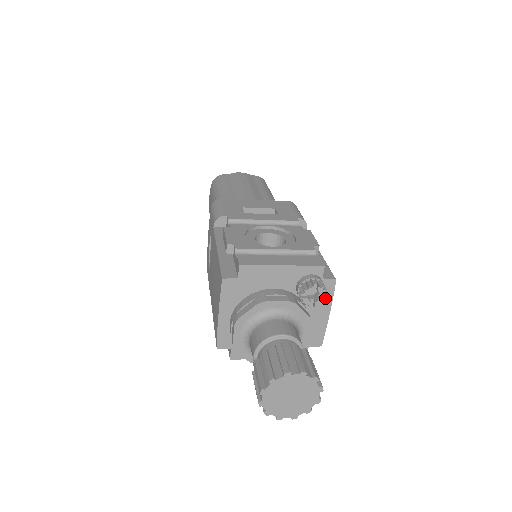
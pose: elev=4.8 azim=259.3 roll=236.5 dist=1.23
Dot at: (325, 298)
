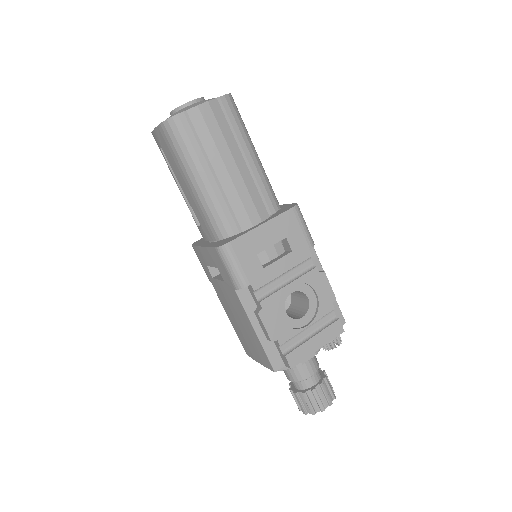
Dot at: occluded
